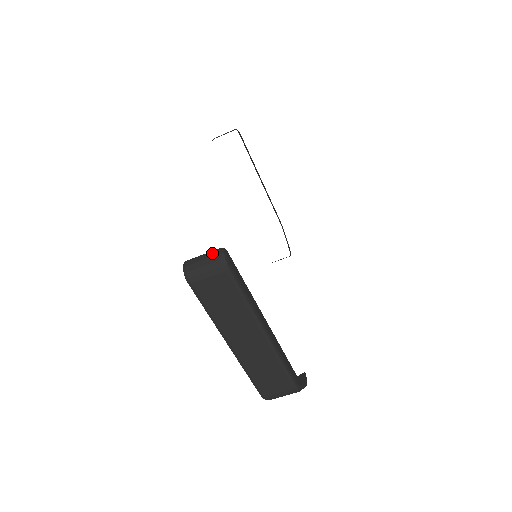
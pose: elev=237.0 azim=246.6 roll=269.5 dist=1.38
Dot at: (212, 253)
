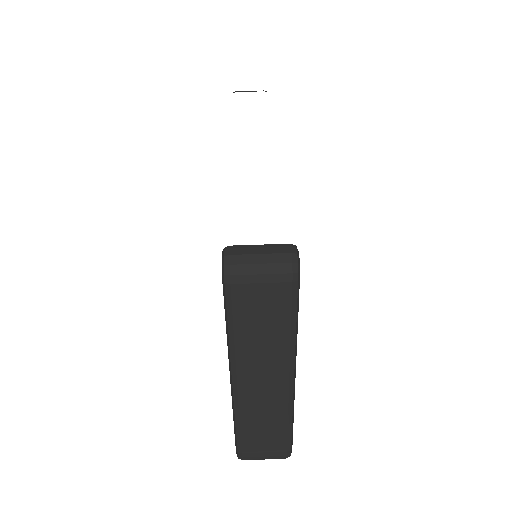
Dot at: (277, 247)
